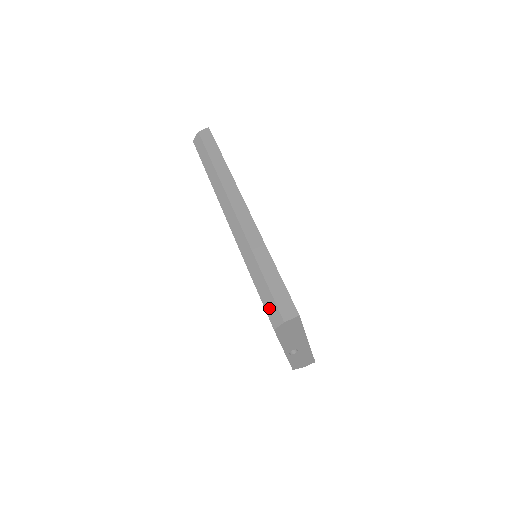
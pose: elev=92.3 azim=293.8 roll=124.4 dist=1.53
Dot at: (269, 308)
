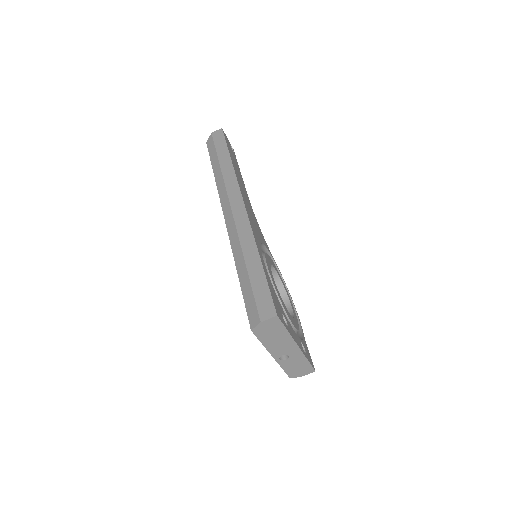
Dot at: (249, 307)
